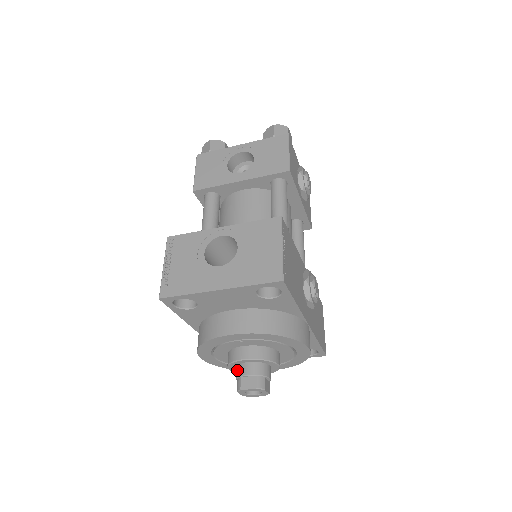
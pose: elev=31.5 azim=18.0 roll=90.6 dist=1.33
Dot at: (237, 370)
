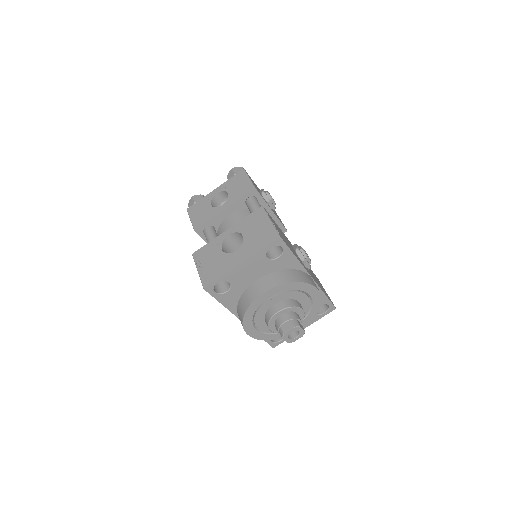
Dot at: (276, 325)
